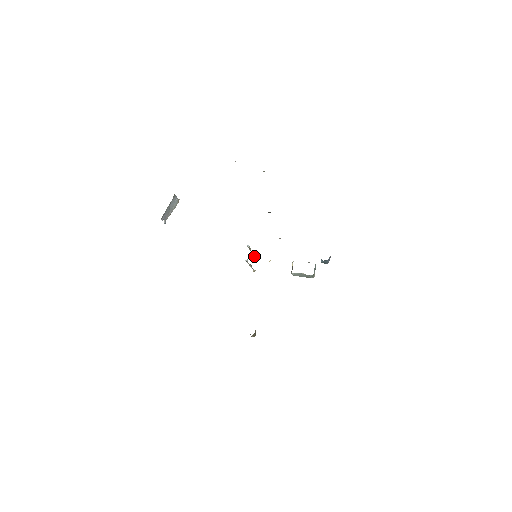
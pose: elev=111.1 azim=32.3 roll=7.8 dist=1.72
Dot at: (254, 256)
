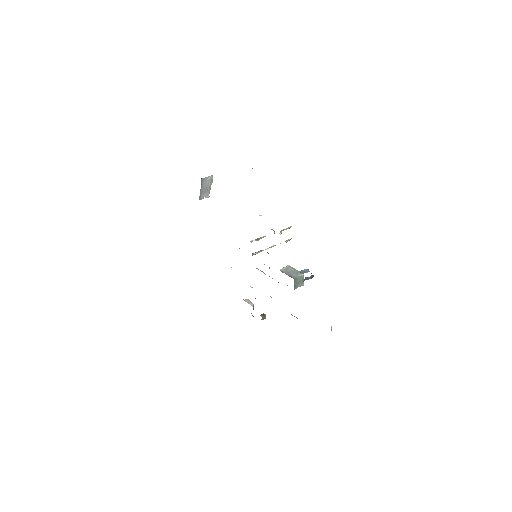
Dot at: (281, 232)
